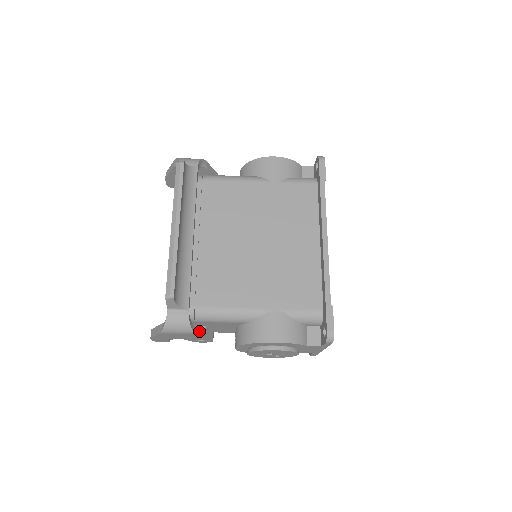
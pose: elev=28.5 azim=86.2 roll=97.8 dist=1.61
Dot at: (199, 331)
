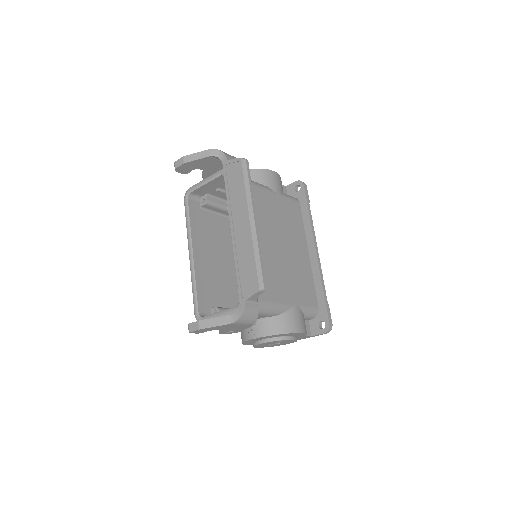
Dot at: occluded
